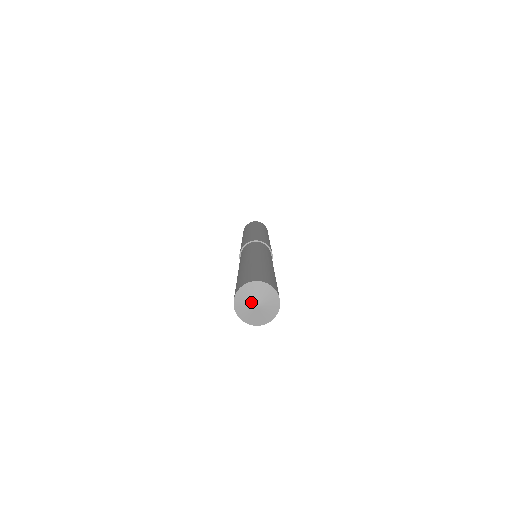
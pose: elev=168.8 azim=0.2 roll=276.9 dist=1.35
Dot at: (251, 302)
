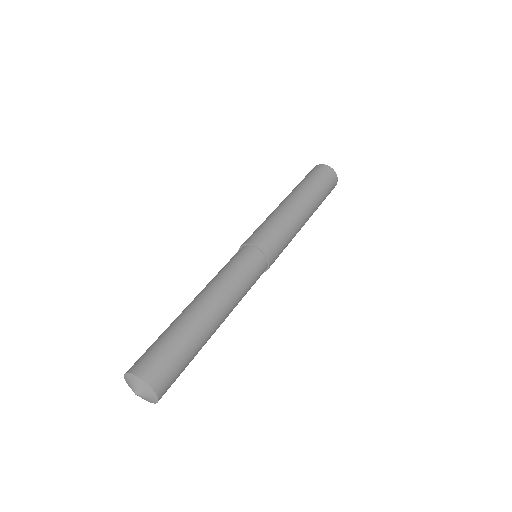
Dot at: (136, 389)
